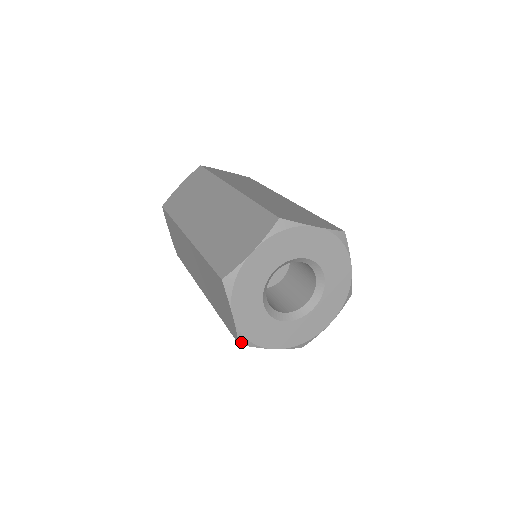
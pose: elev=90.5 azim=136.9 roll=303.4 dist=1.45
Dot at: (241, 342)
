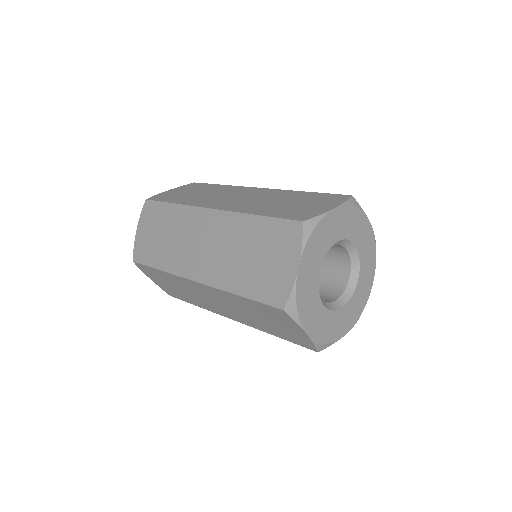
Dot at: (319, 349)
